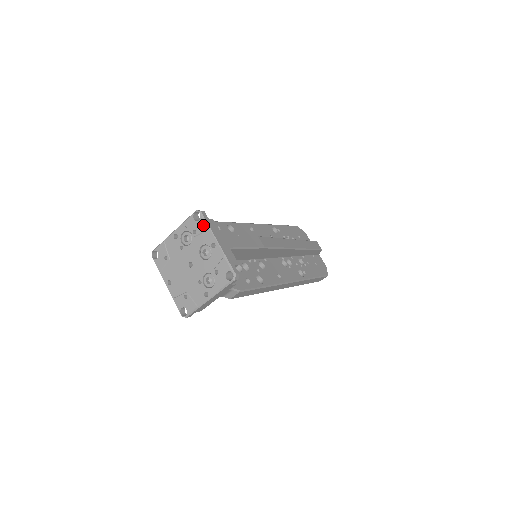
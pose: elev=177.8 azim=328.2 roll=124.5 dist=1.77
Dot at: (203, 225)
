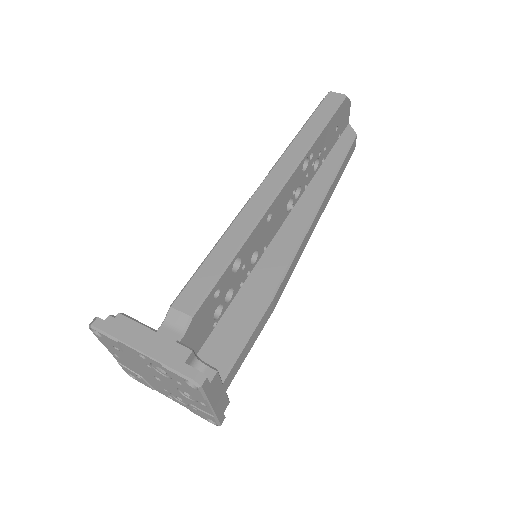
Dot at: (197, 394)
